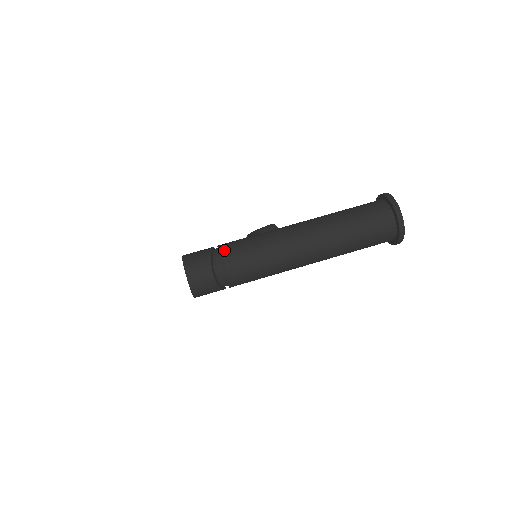
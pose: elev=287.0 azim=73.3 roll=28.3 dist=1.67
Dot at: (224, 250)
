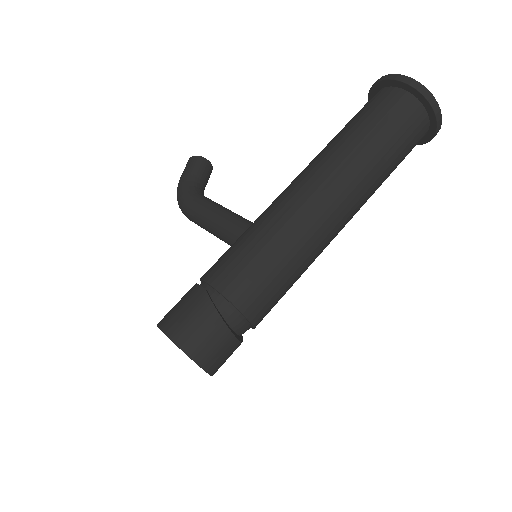
Dot at: (232, 292)
